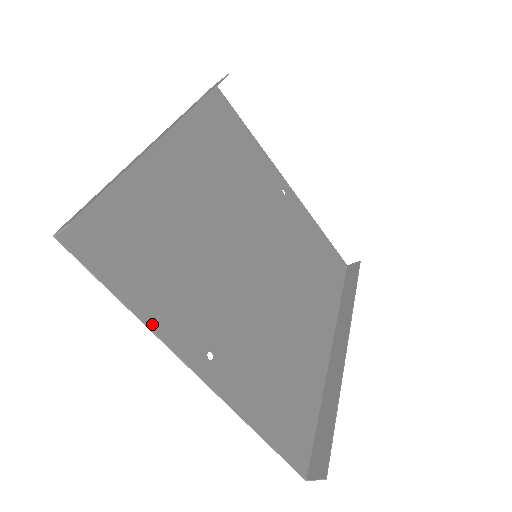
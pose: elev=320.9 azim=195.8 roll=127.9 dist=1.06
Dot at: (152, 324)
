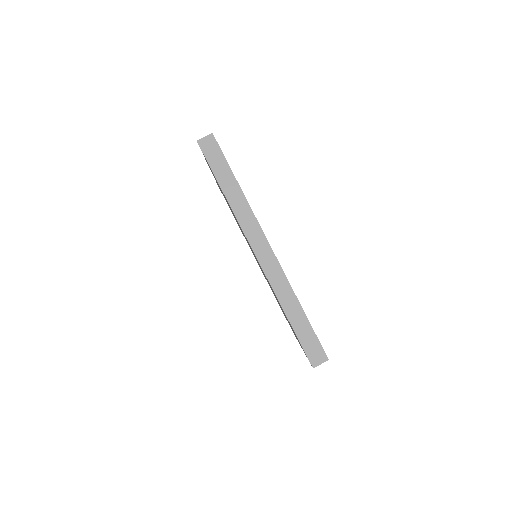
Dot at: occluded
